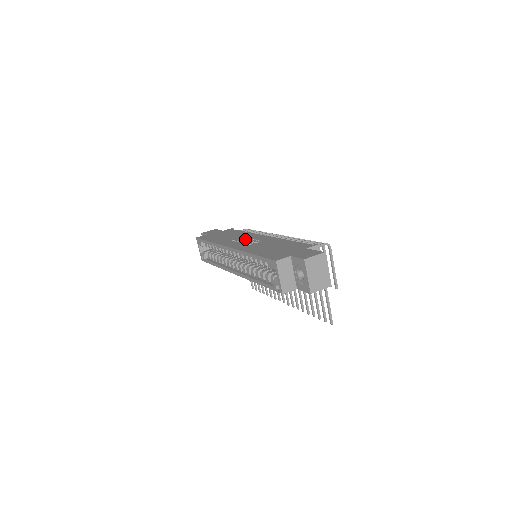
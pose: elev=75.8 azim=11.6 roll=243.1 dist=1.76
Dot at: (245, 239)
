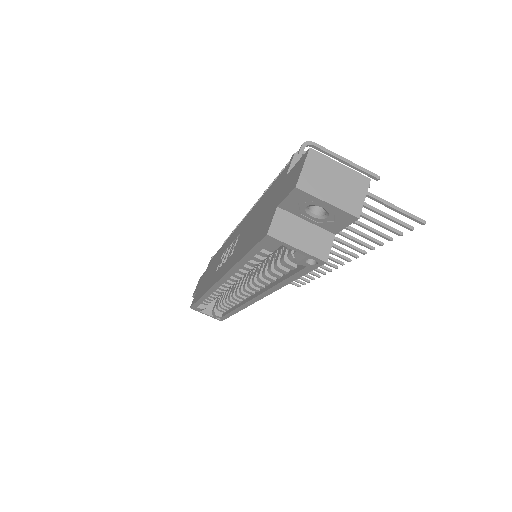
Dot at: (225, 254)
